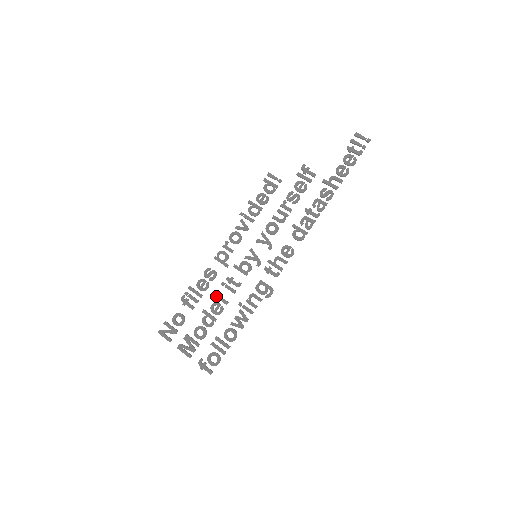
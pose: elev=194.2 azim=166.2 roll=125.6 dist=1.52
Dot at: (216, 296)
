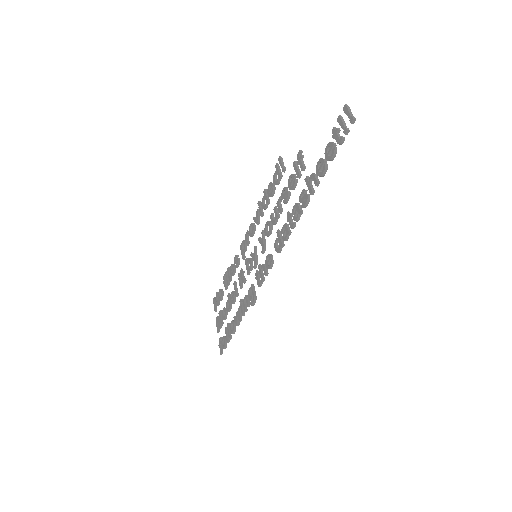
Dot at: (234, 285)
